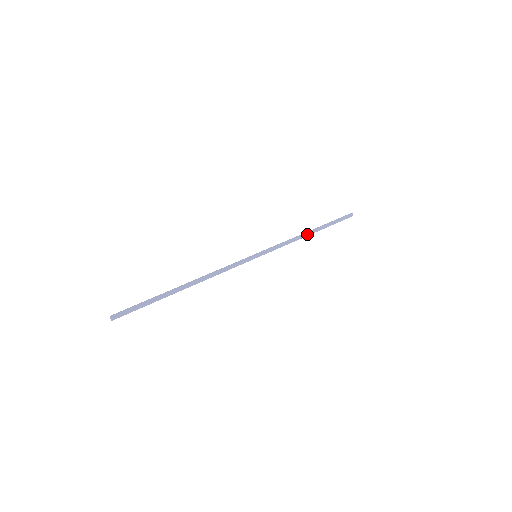
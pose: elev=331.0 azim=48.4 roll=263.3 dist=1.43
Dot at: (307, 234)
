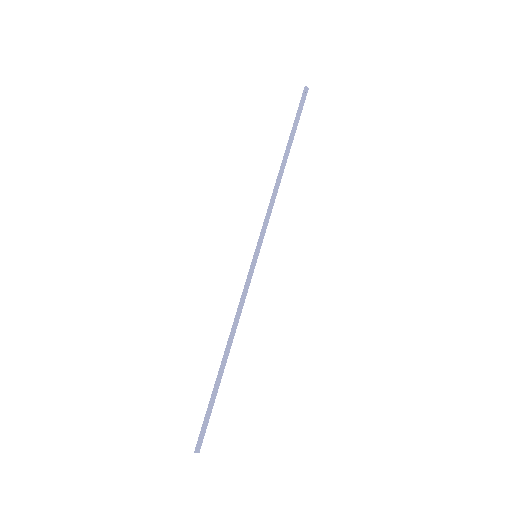
Dot at: (281, 171)
